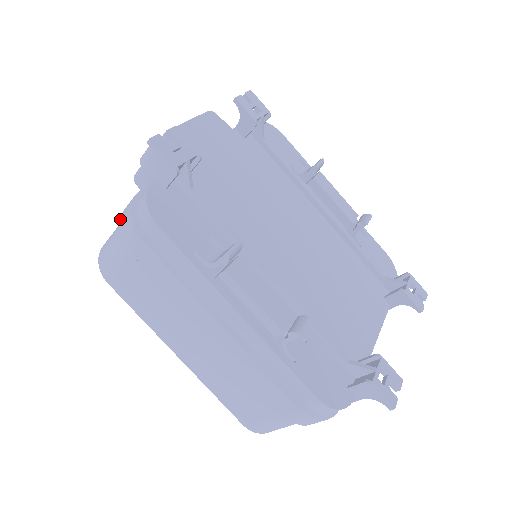
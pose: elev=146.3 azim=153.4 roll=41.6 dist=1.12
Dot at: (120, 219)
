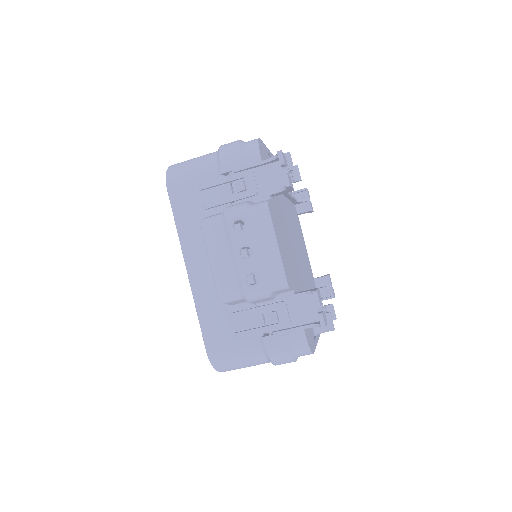
Dot at: (270, 357)
